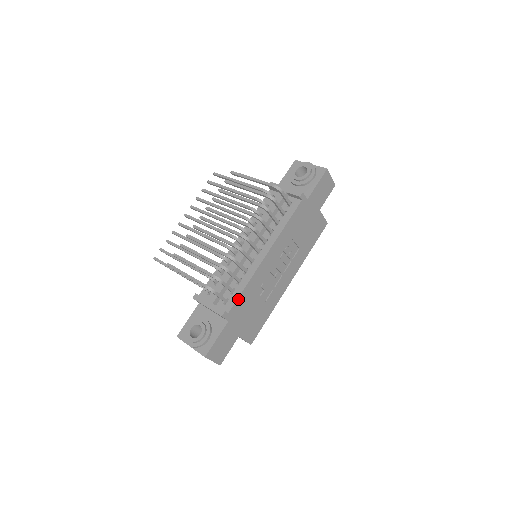
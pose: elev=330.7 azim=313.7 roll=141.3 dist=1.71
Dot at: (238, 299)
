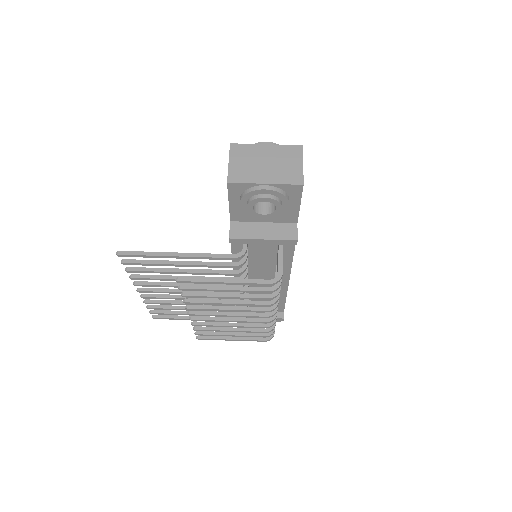
Dot at: (284, 304)
